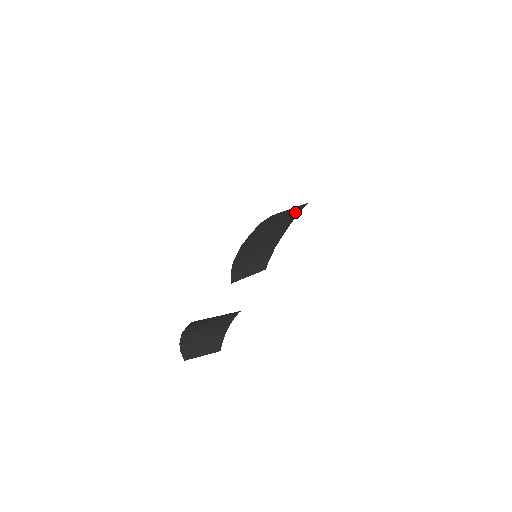
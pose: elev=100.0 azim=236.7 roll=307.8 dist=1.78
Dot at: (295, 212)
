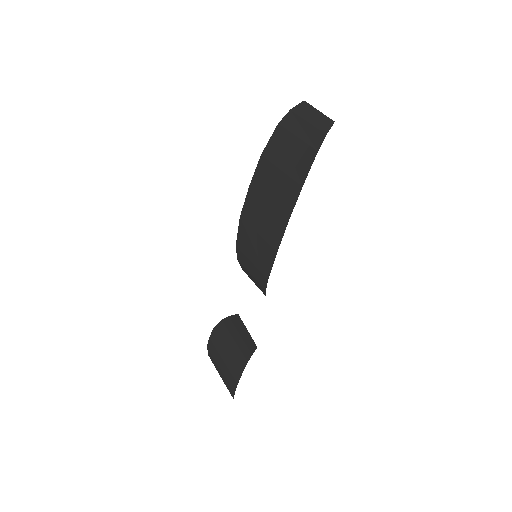
Dot at: (293, 187)
